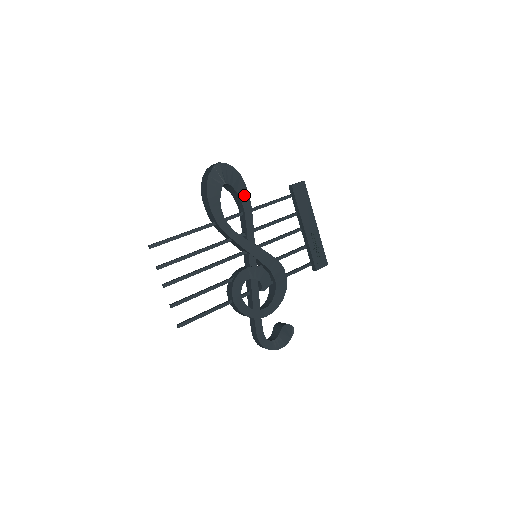
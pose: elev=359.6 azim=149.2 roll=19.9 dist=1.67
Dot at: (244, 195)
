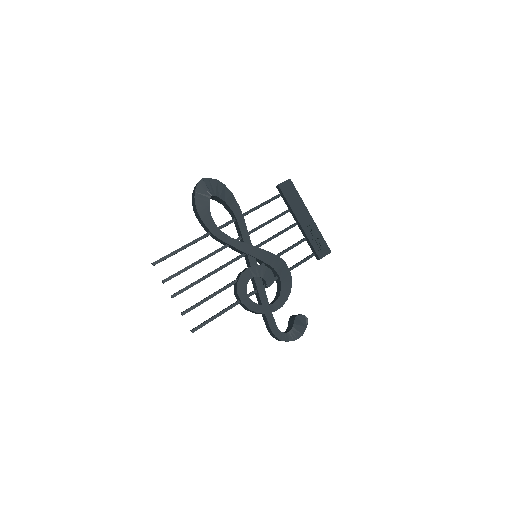
Dot at: (232, 203)
